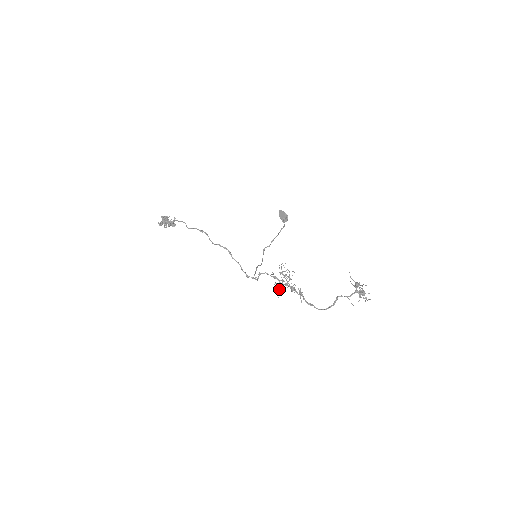
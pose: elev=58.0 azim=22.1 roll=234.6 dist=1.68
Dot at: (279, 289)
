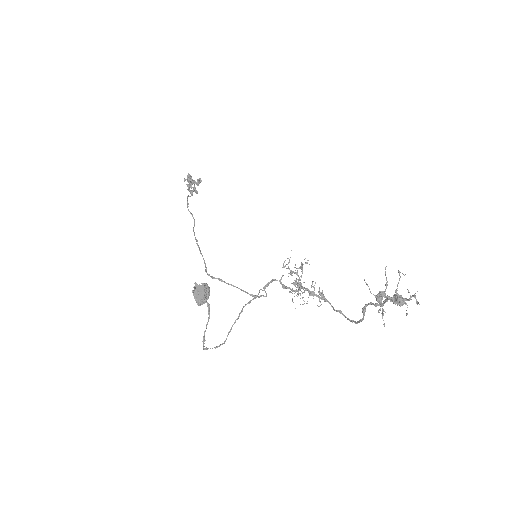
Dot at: (297, 296)
